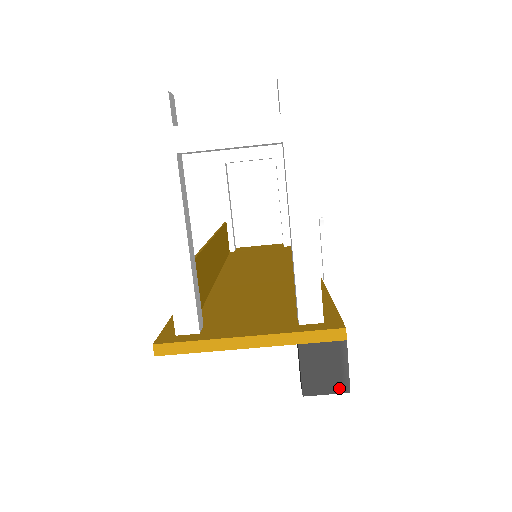
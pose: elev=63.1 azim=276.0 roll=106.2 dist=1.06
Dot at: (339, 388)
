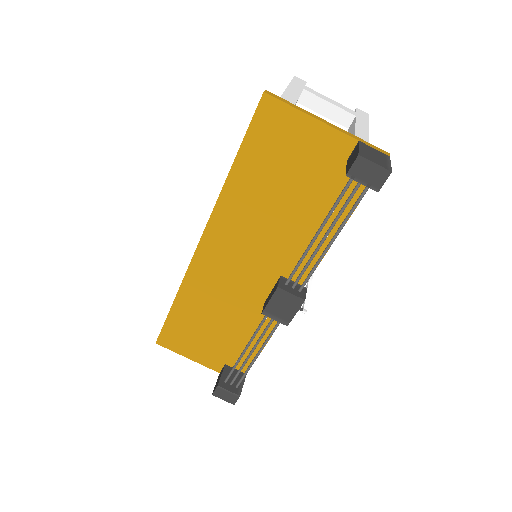
Dot at: (384, 166)
